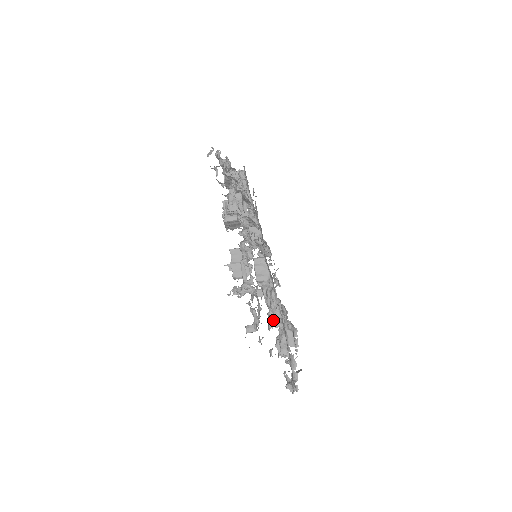
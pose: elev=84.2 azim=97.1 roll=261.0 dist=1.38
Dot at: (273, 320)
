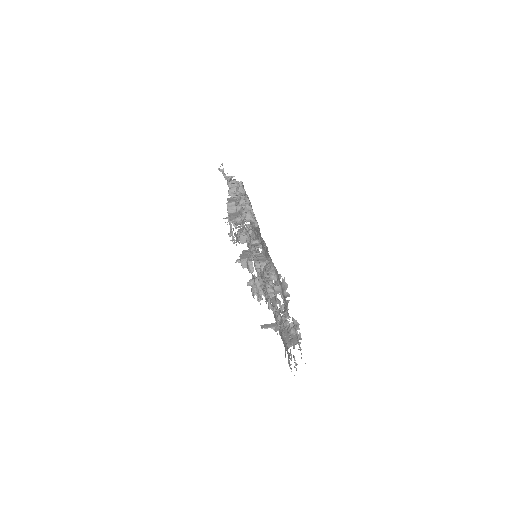
Dot at: (268, 278)
